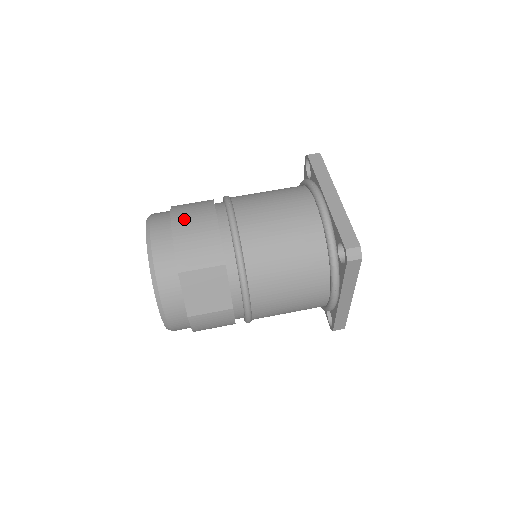
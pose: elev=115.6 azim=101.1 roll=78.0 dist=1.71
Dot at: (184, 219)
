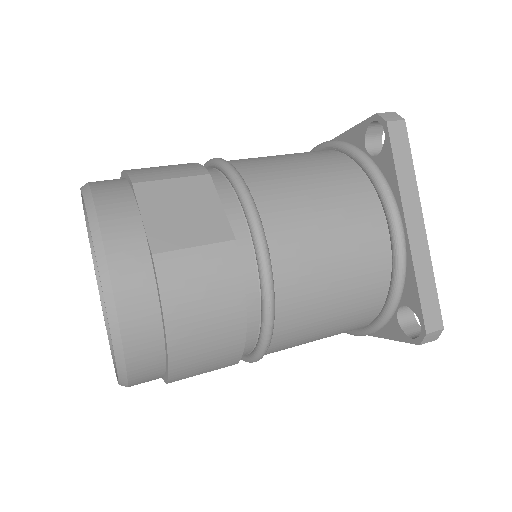
Dot at: occluded
